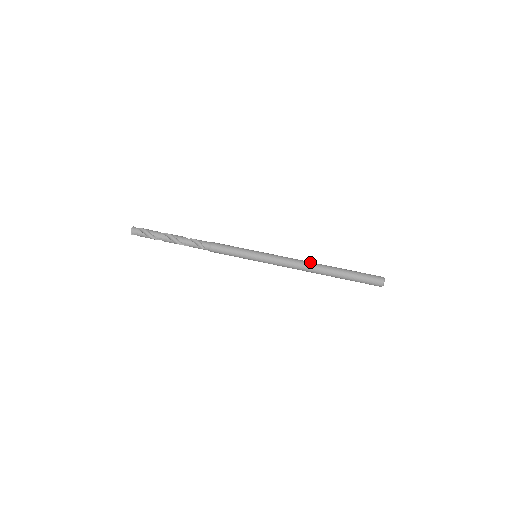
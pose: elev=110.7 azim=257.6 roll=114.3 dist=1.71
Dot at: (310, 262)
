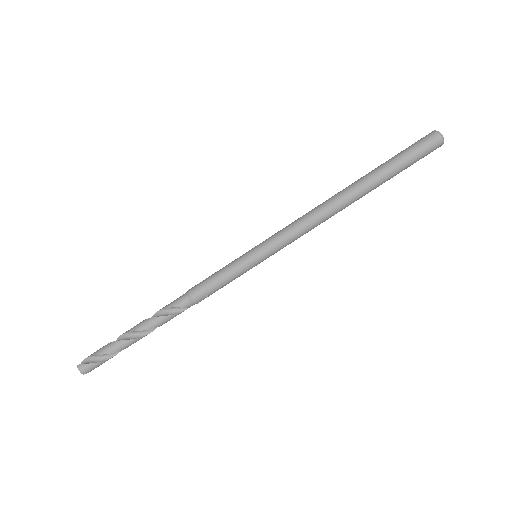
Dot at: (329, 201)
